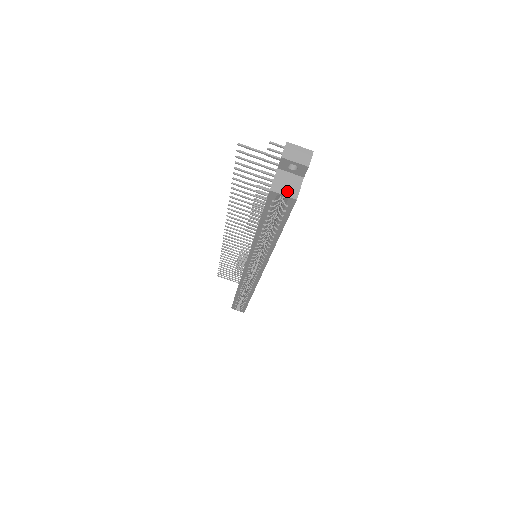
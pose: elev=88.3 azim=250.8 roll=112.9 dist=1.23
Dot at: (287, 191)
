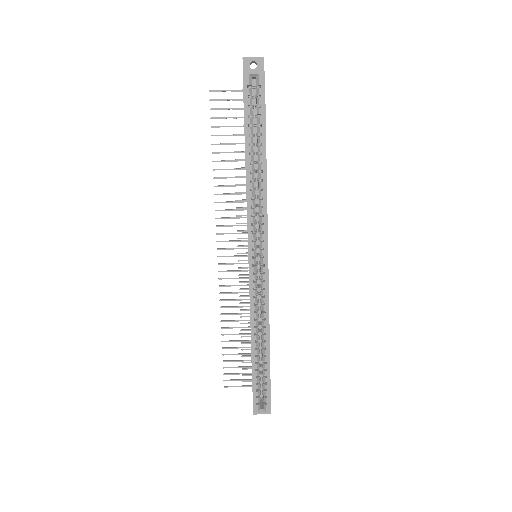
Dot at: (255, 72)
